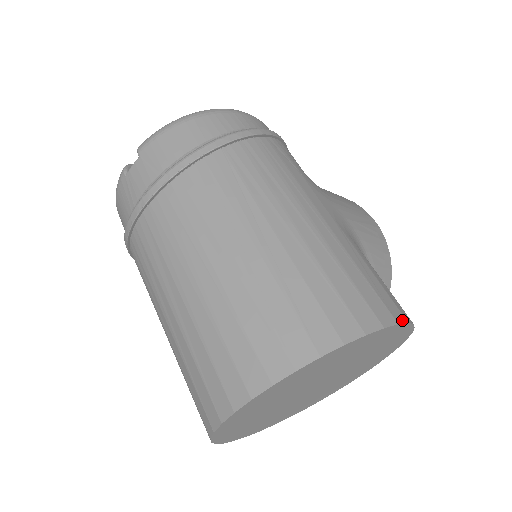
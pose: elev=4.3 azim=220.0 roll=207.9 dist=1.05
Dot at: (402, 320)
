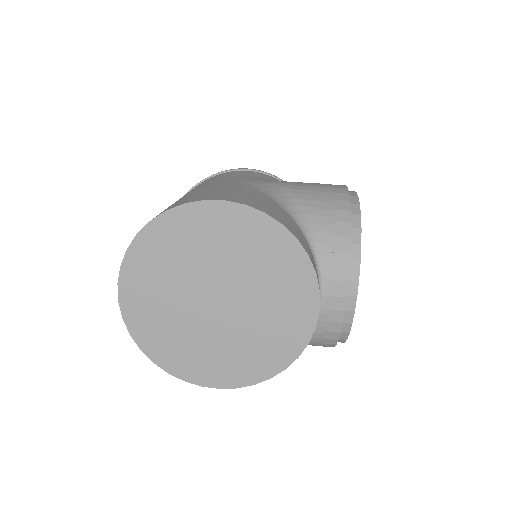
Dot at: (217, 199)
